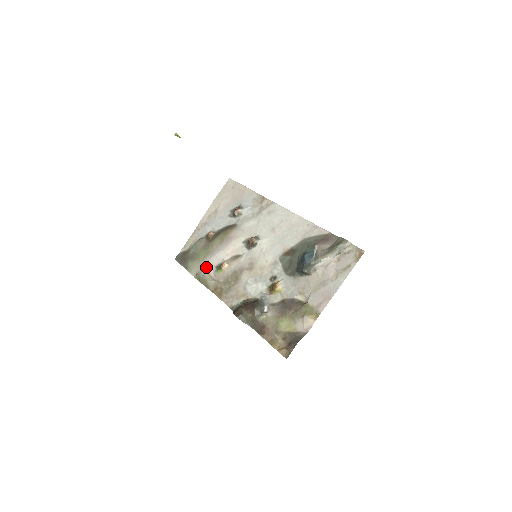
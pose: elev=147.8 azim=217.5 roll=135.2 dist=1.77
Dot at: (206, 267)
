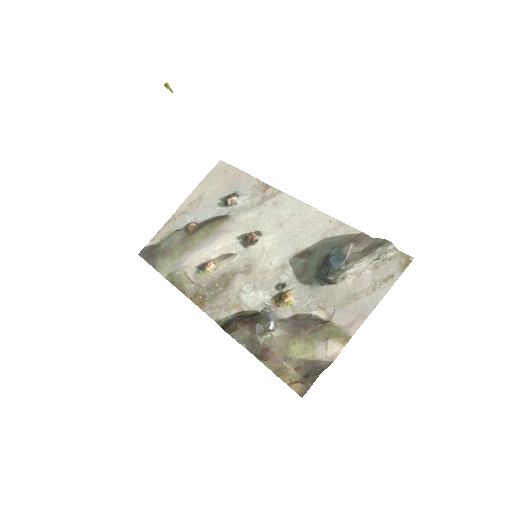
Dot at: (183, 266)
